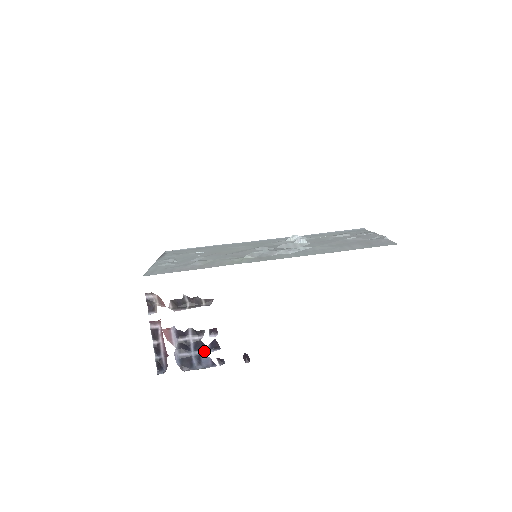
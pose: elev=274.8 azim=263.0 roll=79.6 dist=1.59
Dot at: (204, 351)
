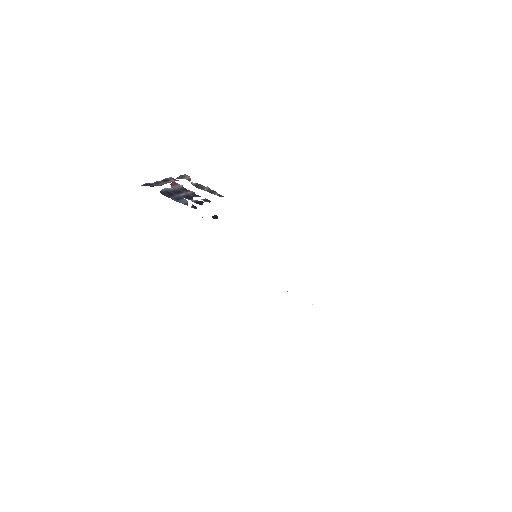
Dot at: (188, 199)
